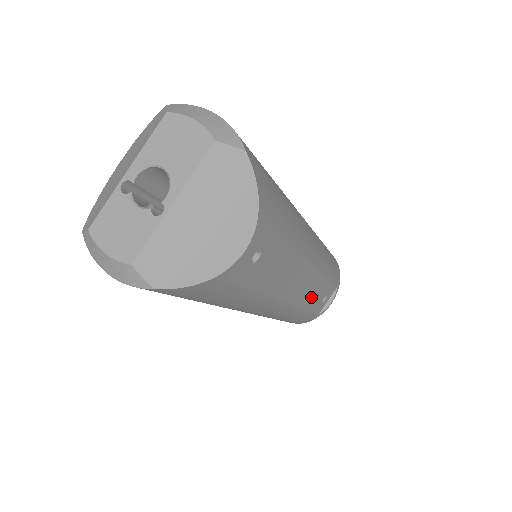
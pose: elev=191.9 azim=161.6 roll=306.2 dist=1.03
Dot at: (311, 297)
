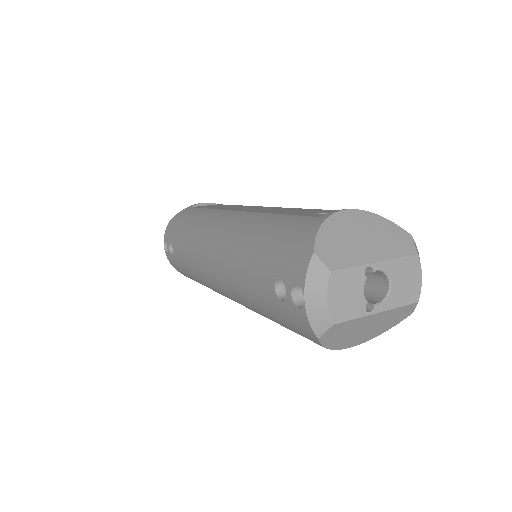
Dot at: occluded
